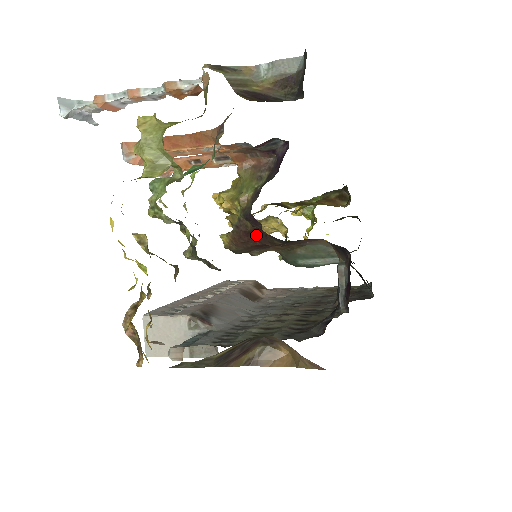
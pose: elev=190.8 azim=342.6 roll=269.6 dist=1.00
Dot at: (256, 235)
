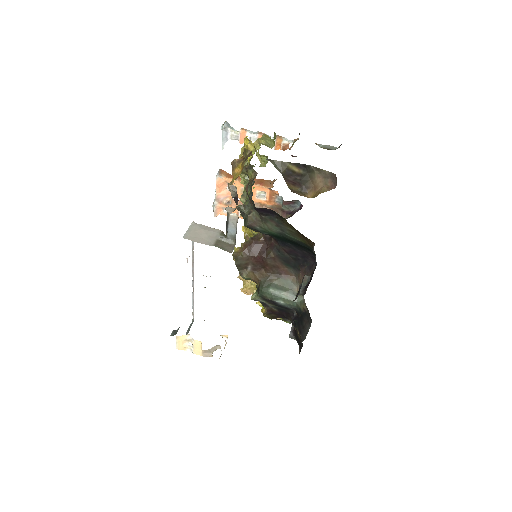
Dot at: (260, 248)
